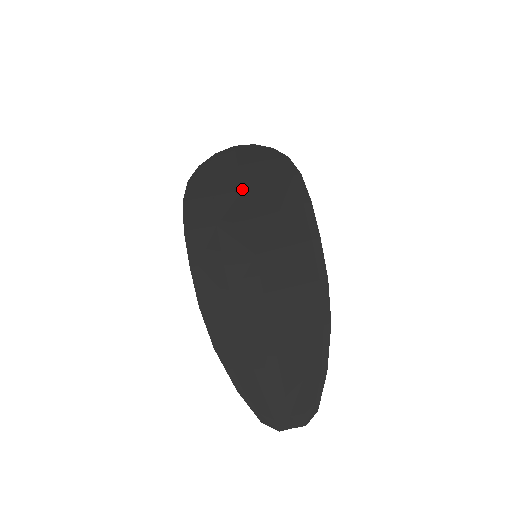
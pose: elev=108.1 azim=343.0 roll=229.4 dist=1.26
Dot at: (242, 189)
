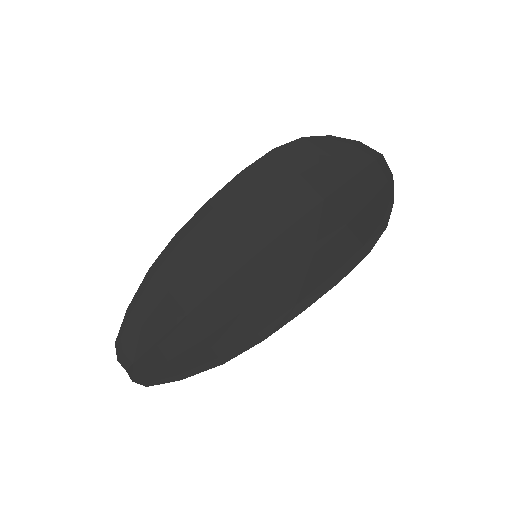
Dot at: (325, 198)
